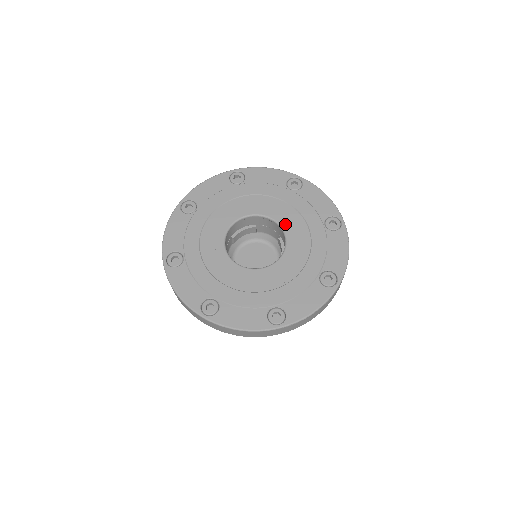
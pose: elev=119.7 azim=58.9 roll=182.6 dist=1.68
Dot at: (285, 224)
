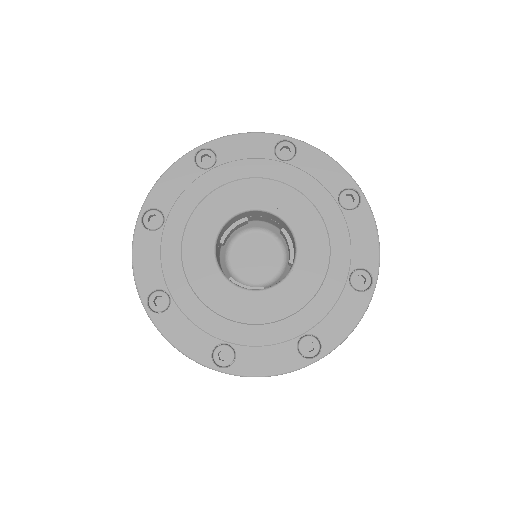
Dot at: (288, 215)
